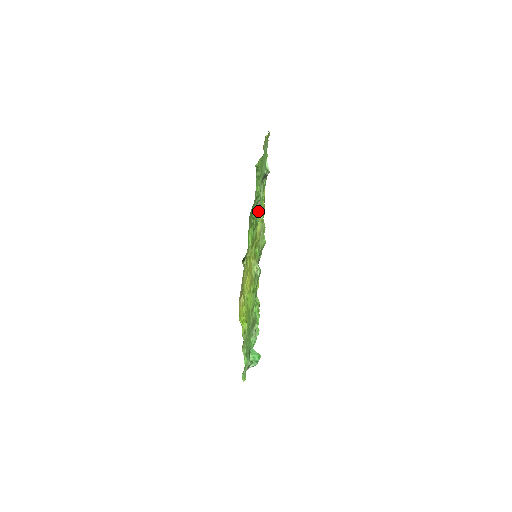
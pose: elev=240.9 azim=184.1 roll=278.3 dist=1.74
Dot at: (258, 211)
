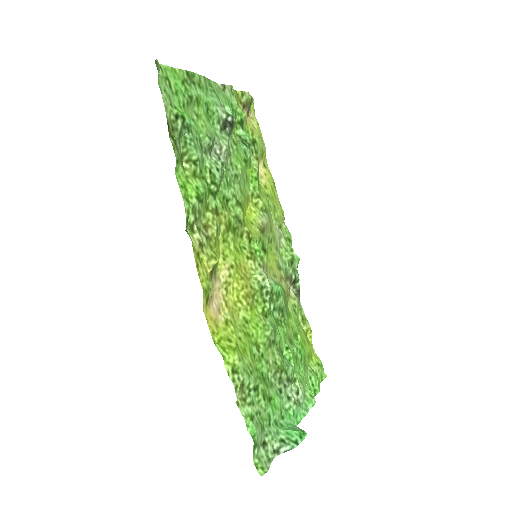
Dot at: (215, 163)
